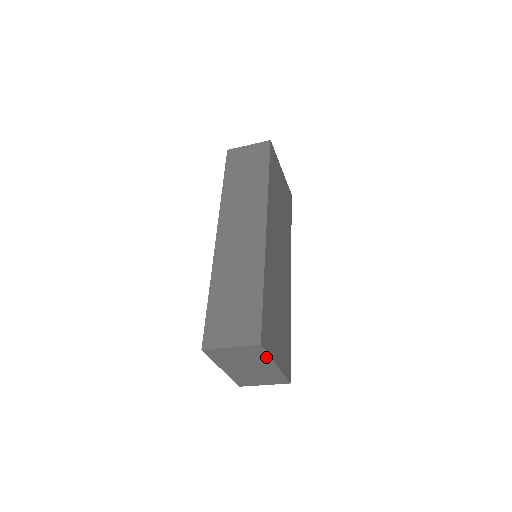
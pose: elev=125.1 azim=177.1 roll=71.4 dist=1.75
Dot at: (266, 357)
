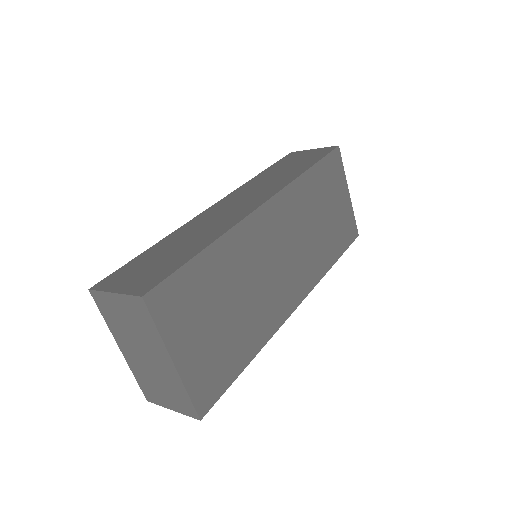
Dot at: (156, 334)
